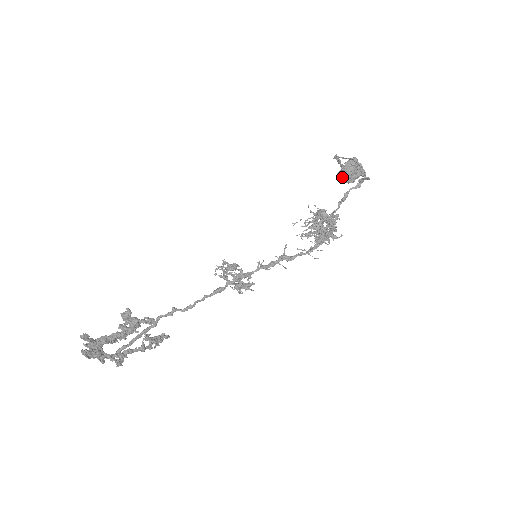
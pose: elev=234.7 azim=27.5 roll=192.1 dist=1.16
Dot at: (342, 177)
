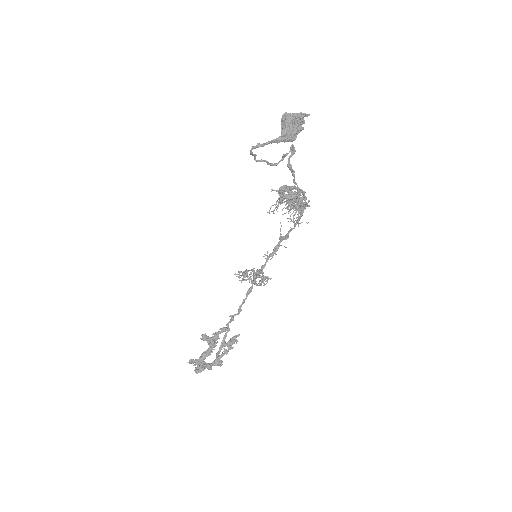
Dot at: occluded
